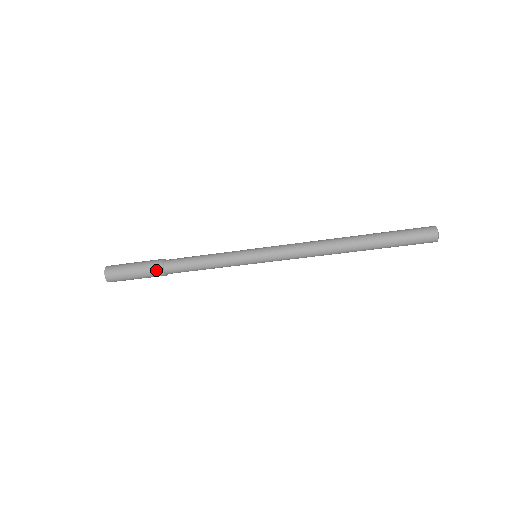
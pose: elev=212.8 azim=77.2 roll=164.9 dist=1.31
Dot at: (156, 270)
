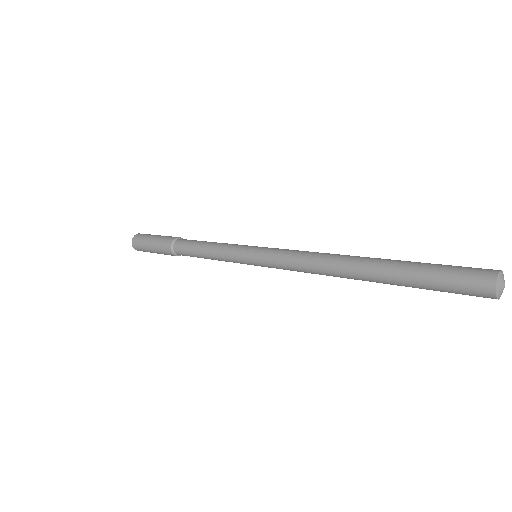
Dot at: (172, 255)
